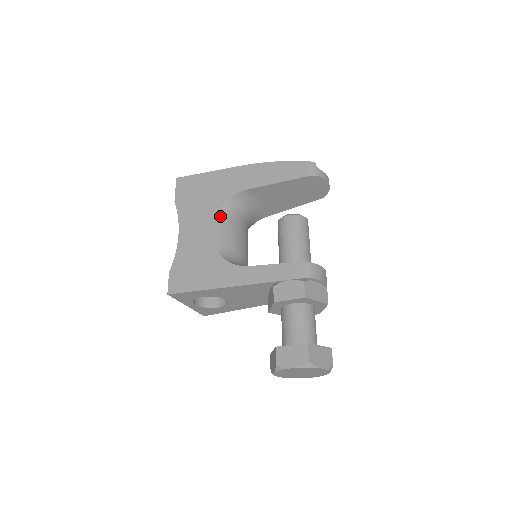
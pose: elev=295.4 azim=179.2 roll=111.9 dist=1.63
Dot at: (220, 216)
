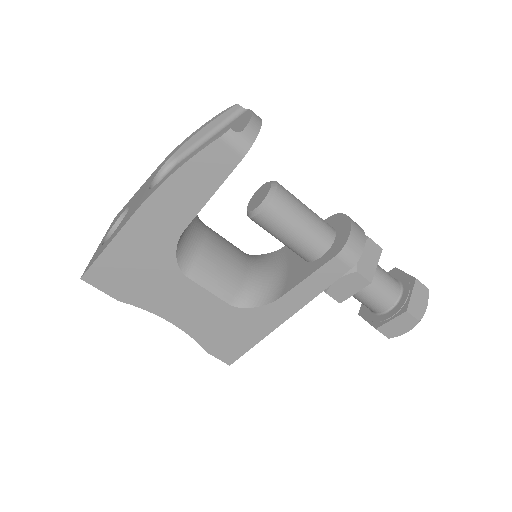
Dot at: (190, 277)
